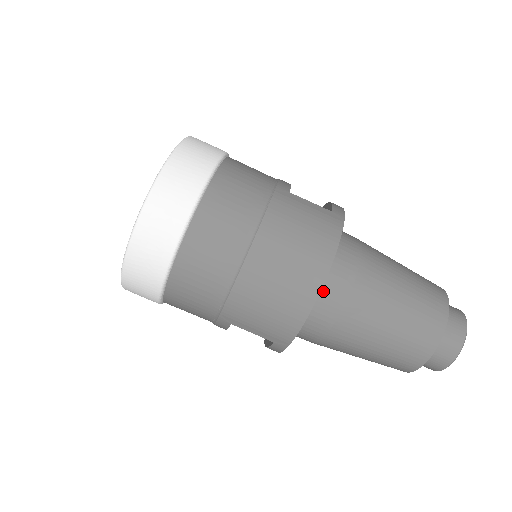
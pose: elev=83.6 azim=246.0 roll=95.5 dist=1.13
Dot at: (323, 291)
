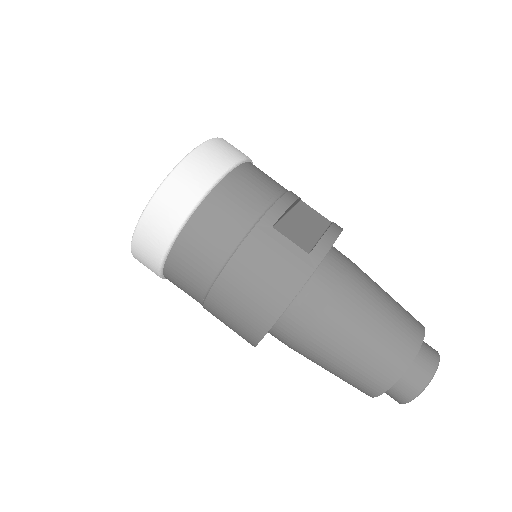
Dot at: (284, 321)
